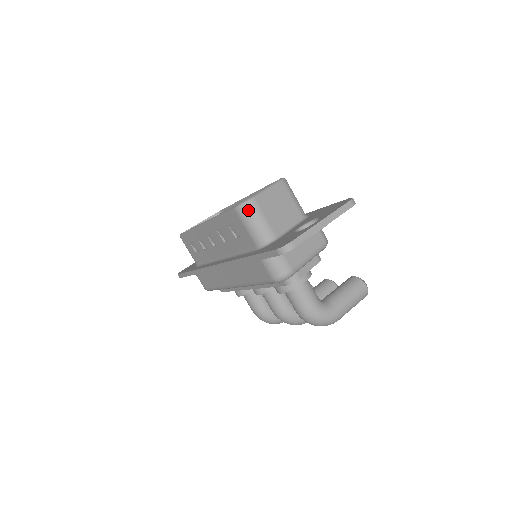
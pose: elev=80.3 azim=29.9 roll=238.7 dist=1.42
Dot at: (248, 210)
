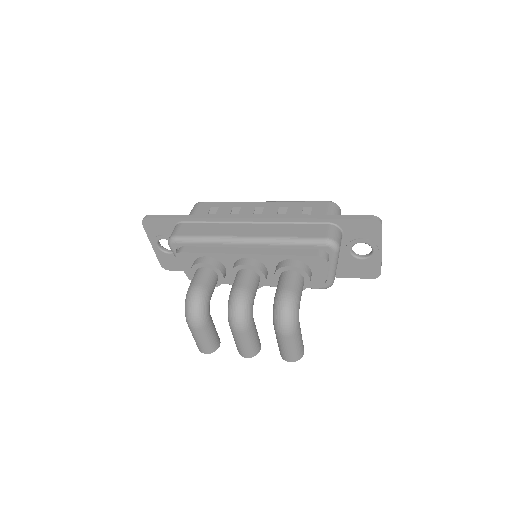
Dot at: (338, 208)
